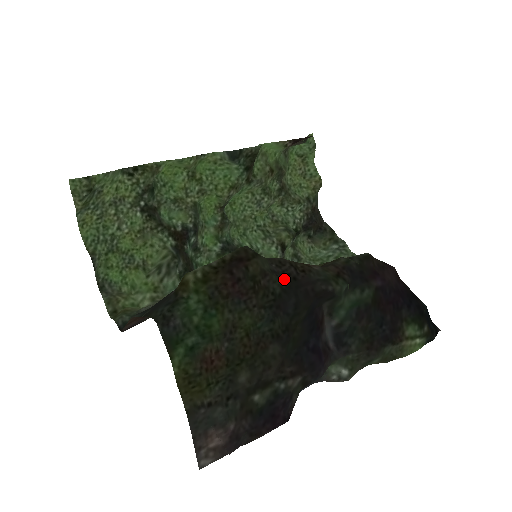
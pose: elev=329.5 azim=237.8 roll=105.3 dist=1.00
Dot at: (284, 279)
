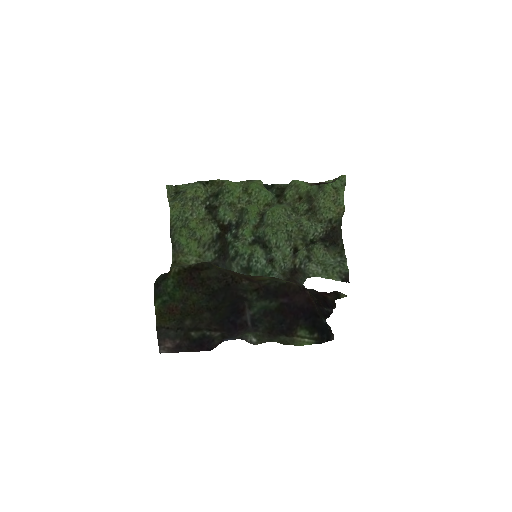
Dot at: (222, 283)
